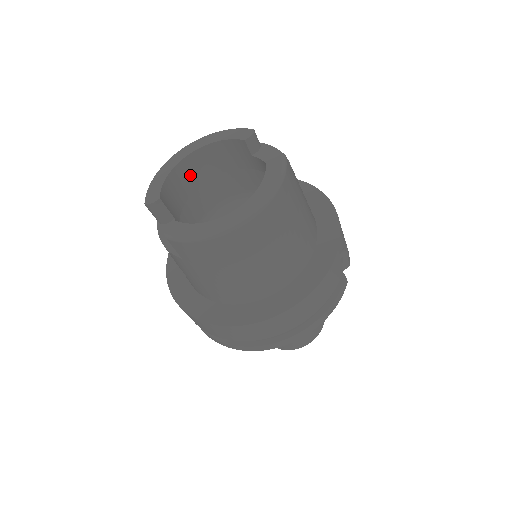
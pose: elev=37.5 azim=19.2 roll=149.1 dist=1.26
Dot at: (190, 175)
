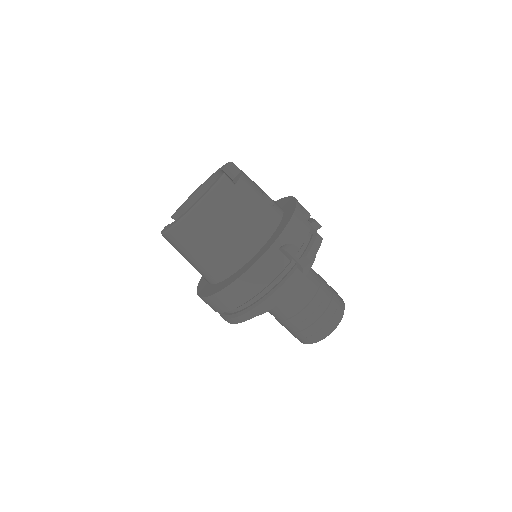
Dot at: occluded
